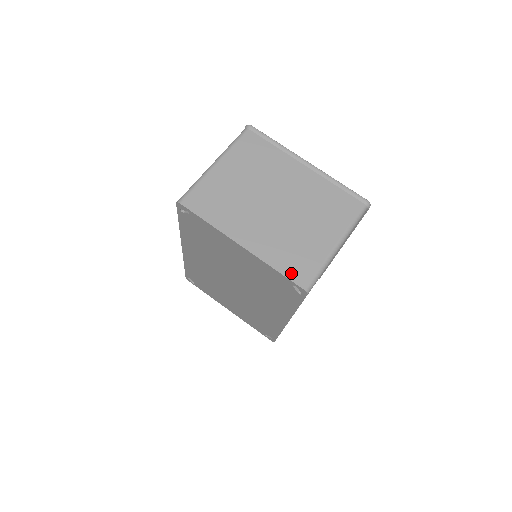
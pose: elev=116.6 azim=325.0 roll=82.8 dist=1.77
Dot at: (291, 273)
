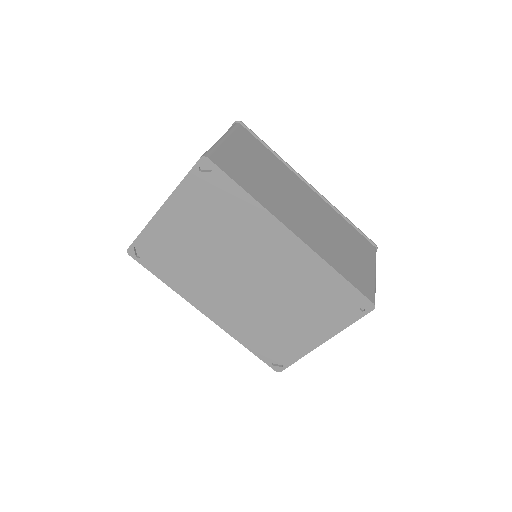
Dot at: occluded
